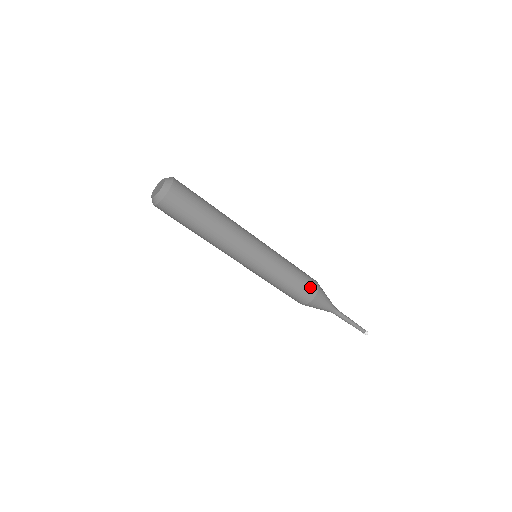
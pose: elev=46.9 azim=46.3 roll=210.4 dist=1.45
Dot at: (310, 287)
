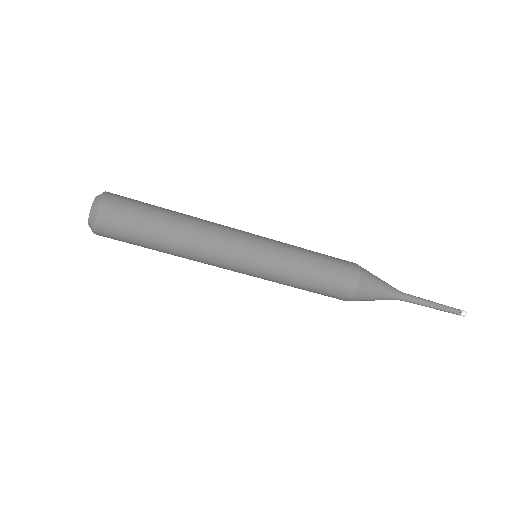
Dot at: (345, 277)
